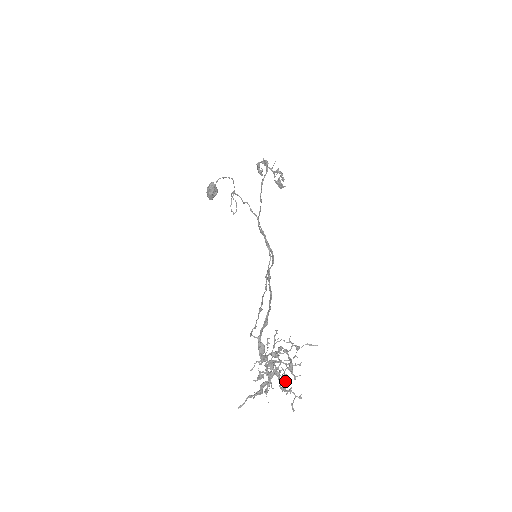
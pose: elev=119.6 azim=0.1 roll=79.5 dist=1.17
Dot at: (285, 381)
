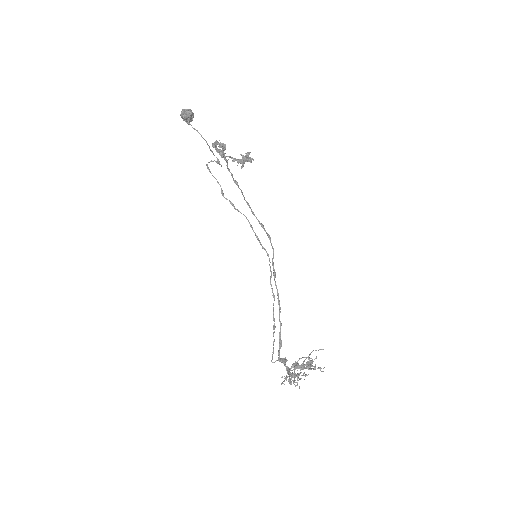
Dot at: occluded
